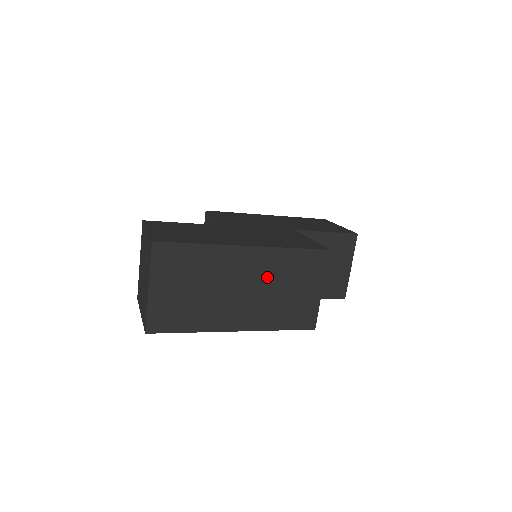
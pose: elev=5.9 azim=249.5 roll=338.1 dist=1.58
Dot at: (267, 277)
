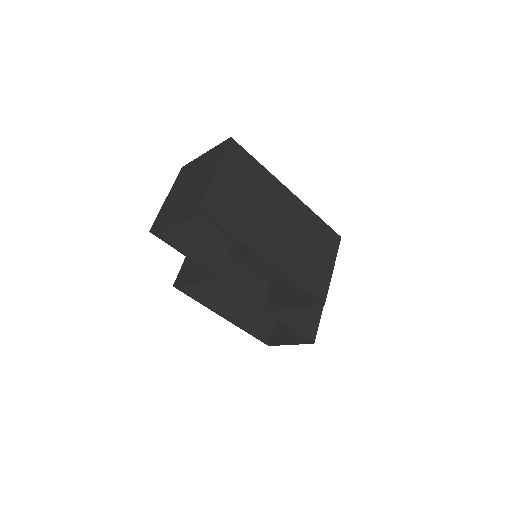
Dot at: (299, 228)
